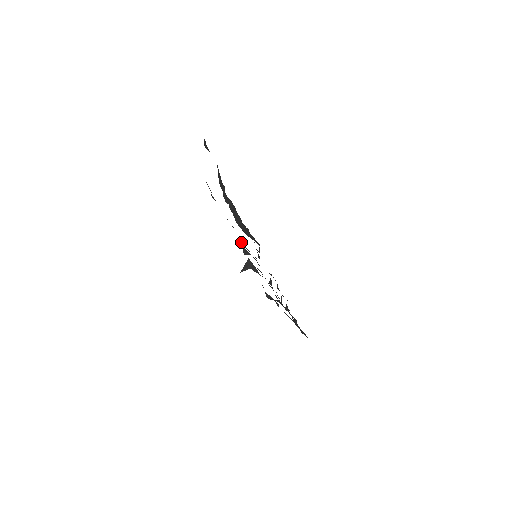
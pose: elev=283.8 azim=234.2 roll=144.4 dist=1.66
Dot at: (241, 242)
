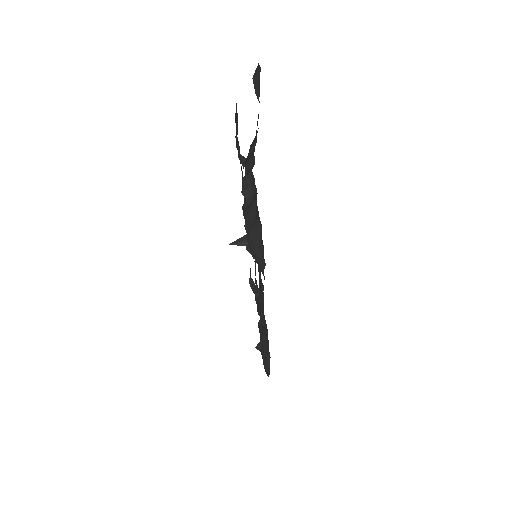
Dot at: occluded
